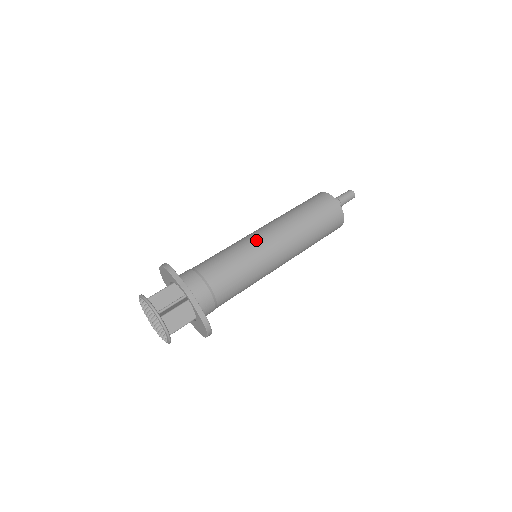
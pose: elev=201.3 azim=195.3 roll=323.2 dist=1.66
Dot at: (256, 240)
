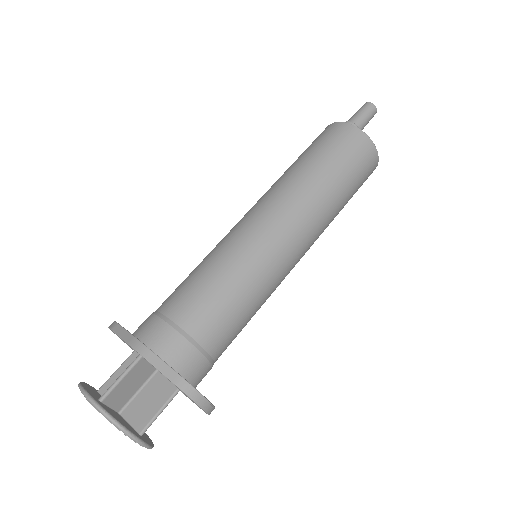
Dot at: (236, 229)
